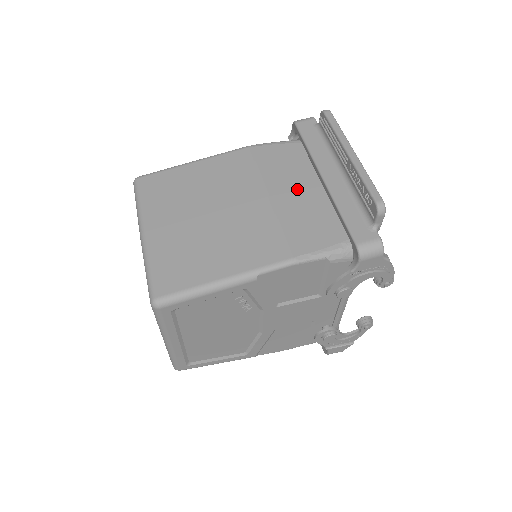
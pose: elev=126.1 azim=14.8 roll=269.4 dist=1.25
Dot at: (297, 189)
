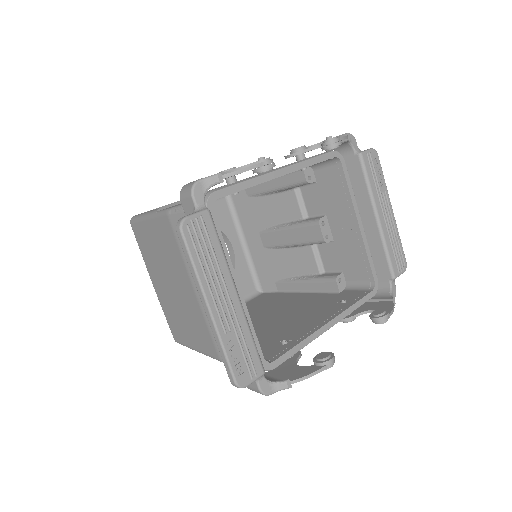
Dot at: occluded
